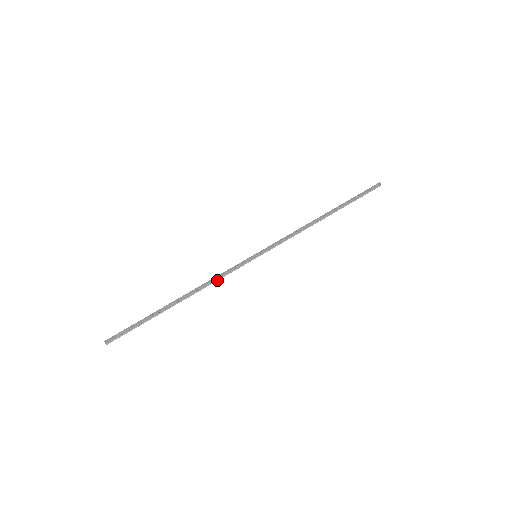
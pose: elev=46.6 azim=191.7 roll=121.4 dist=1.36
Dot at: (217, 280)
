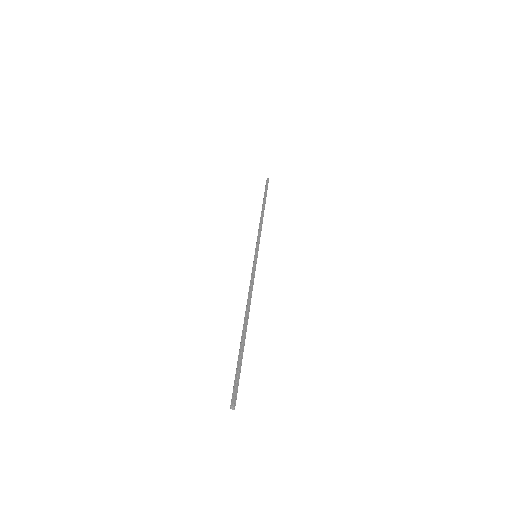
Dot at: (252, 289)
